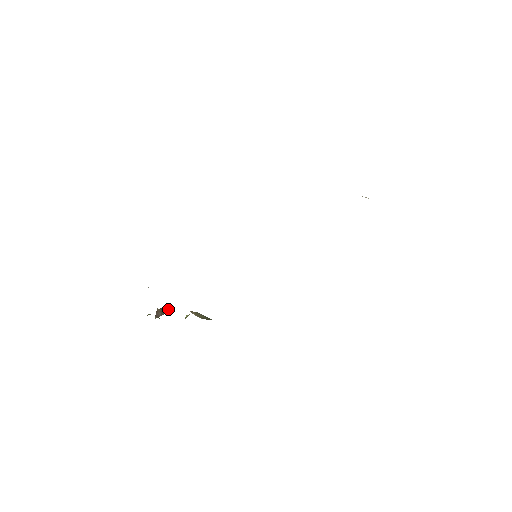
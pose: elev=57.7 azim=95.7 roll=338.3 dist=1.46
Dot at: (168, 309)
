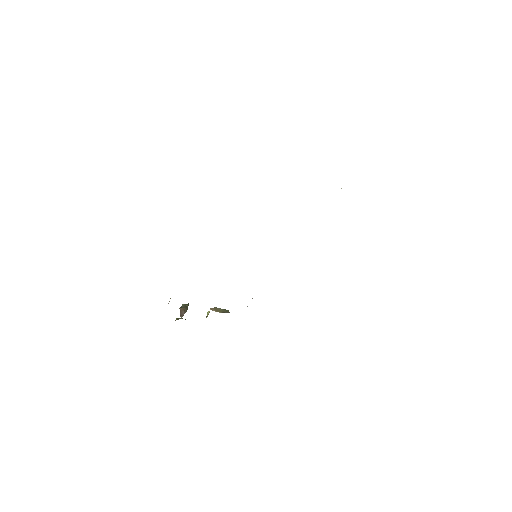
Dot at: (188, 305)
